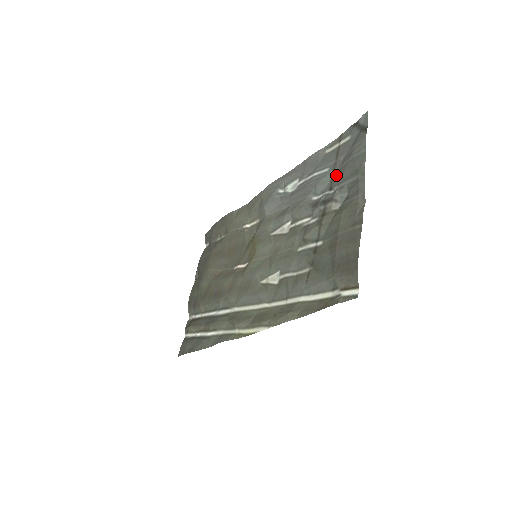
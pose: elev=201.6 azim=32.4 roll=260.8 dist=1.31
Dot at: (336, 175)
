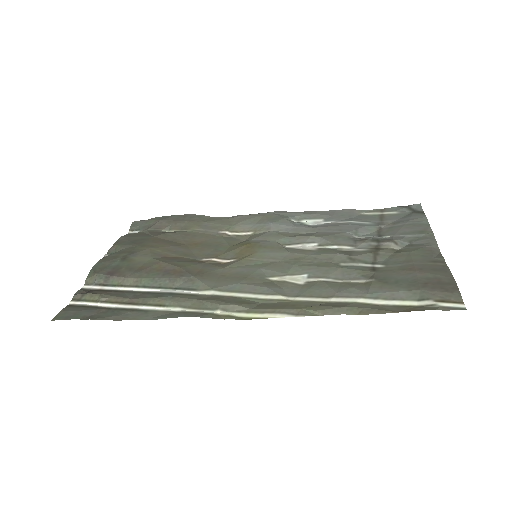
Dot at: (386, 229)
